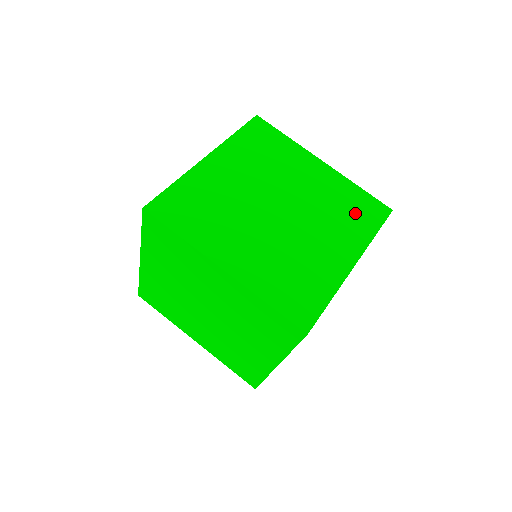
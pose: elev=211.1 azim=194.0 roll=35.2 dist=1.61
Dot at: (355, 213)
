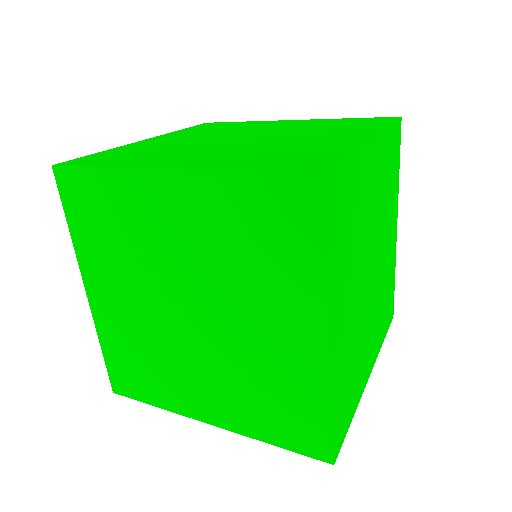
Dot at: (273, 240)
